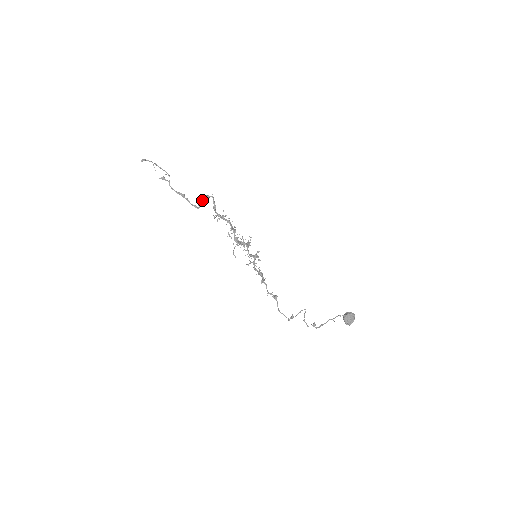
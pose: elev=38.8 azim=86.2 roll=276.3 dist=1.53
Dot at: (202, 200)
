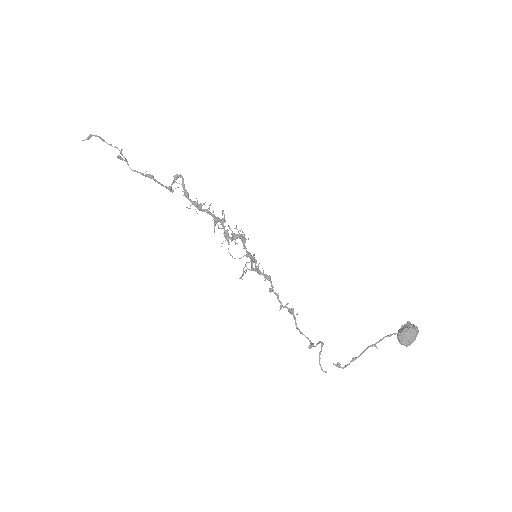
Dot at: occluded
